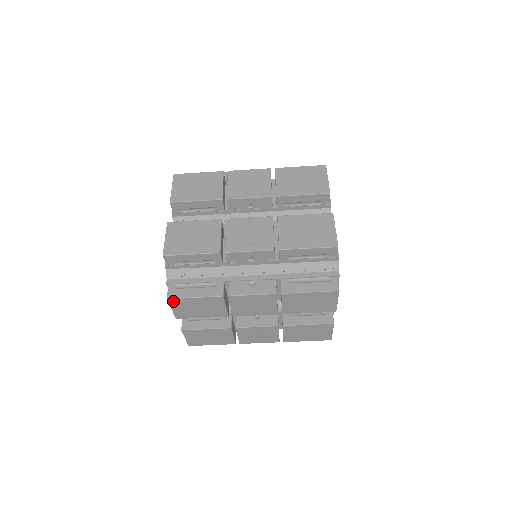
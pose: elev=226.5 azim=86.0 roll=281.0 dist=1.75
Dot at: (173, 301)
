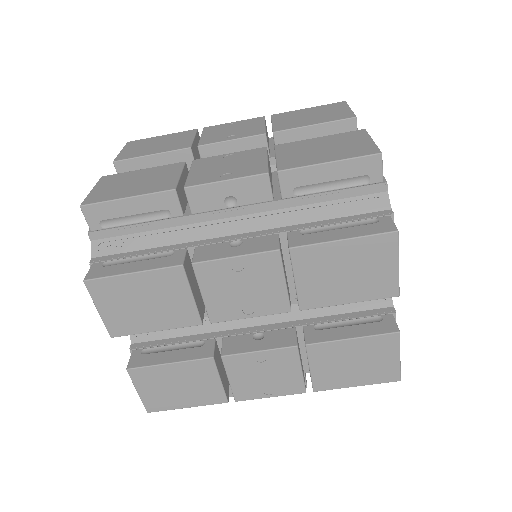
Dot at: (95, 286)
